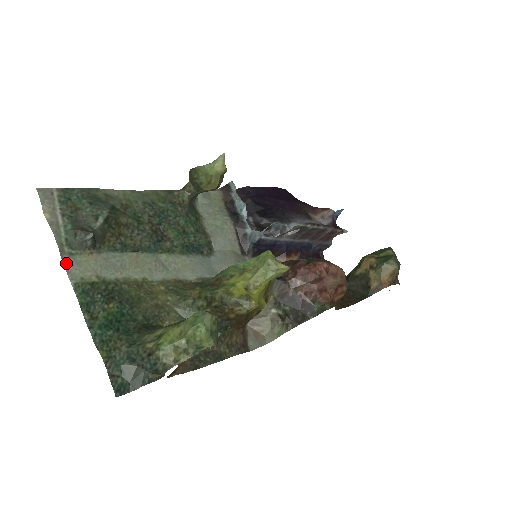
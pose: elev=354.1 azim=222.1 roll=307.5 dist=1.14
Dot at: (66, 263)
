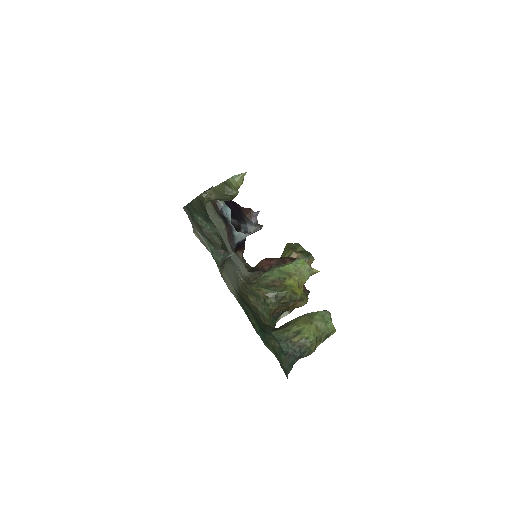
Dot at: (224, 281)
